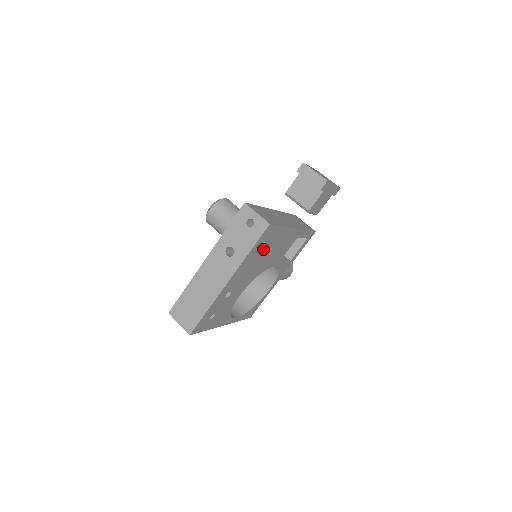
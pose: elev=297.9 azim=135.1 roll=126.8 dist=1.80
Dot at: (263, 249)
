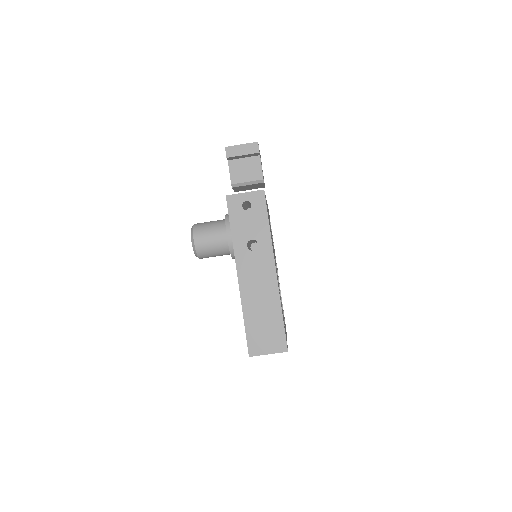
Dot at: occluded
